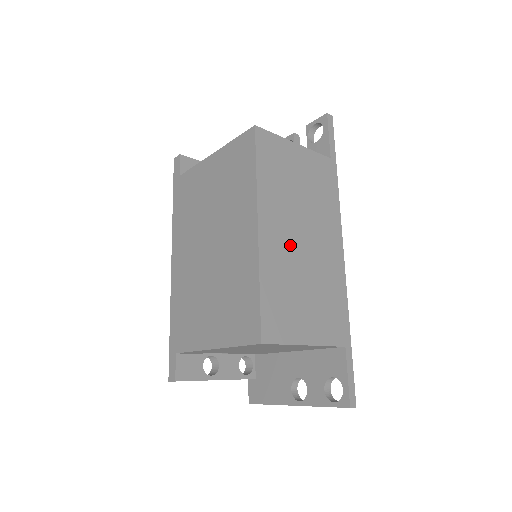
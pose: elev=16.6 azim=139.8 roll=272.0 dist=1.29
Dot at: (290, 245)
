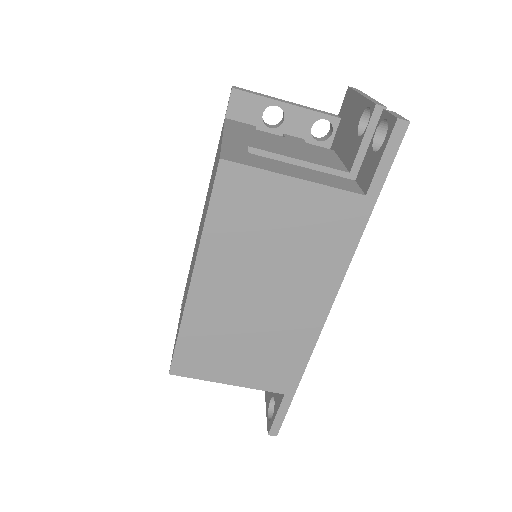
Dot at: (236, 300)
